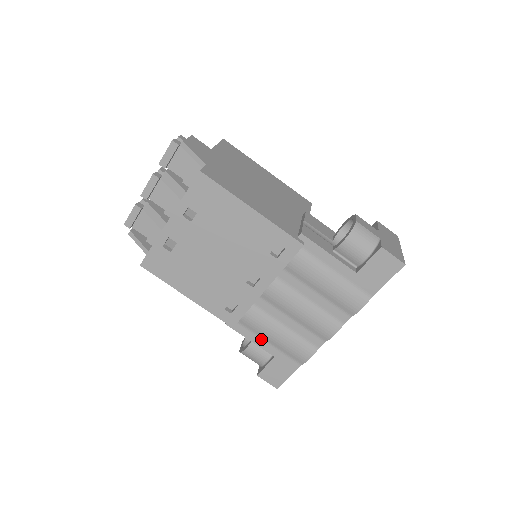
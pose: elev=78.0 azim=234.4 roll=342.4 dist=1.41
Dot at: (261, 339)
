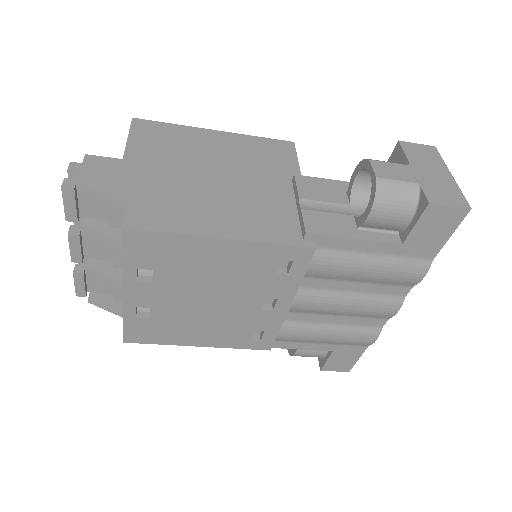
Dot at: (309, 344)
